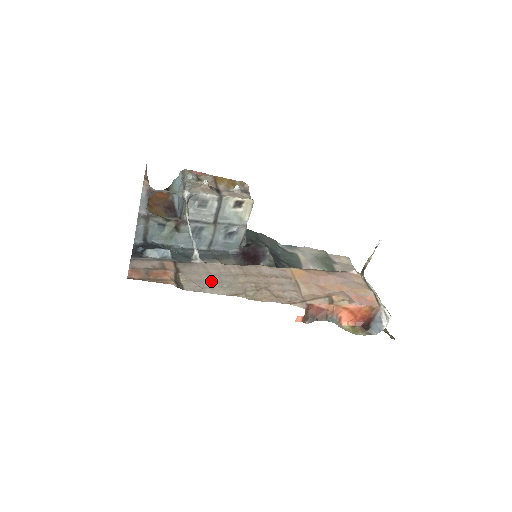
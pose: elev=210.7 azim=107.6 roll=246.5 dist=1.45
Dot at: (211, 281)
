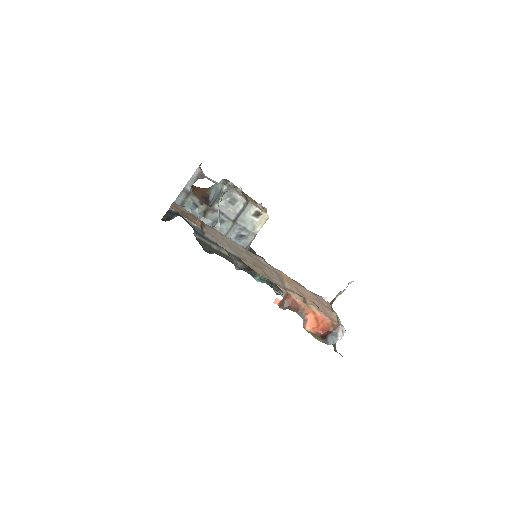
Dot at: (224, 243)
